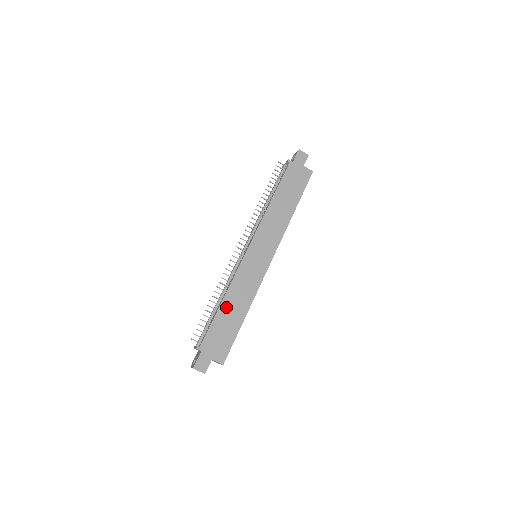
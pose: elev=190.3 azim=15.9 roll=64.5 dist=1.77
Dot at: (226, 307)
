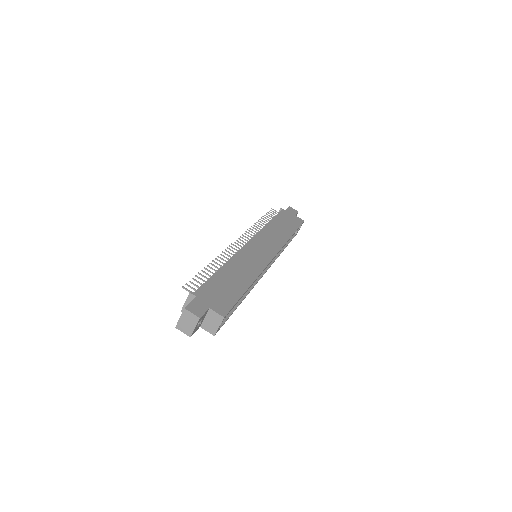
Dot at: (227, 272)
